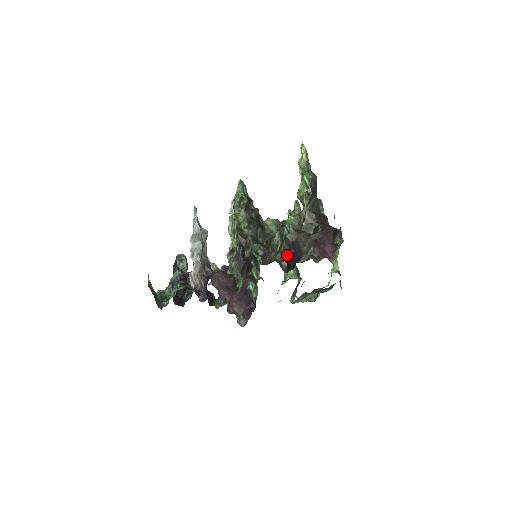
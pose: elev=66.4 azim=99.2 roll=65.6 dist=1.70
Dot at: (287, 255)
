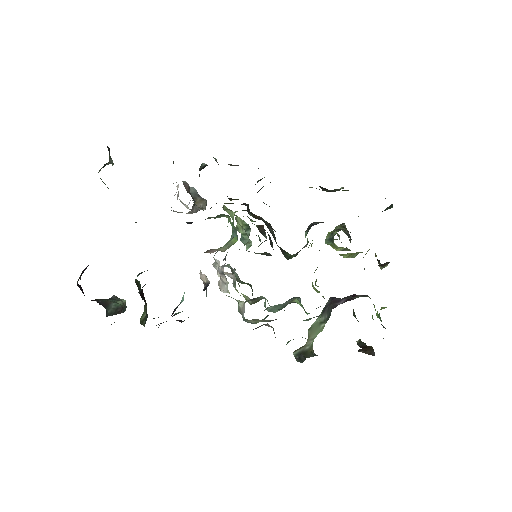
Dot at: (310, 225)
